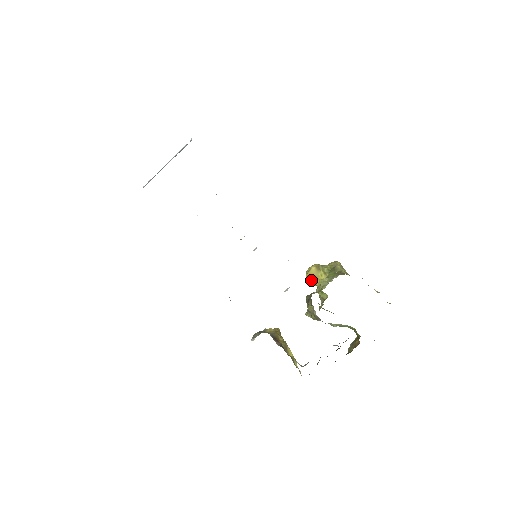
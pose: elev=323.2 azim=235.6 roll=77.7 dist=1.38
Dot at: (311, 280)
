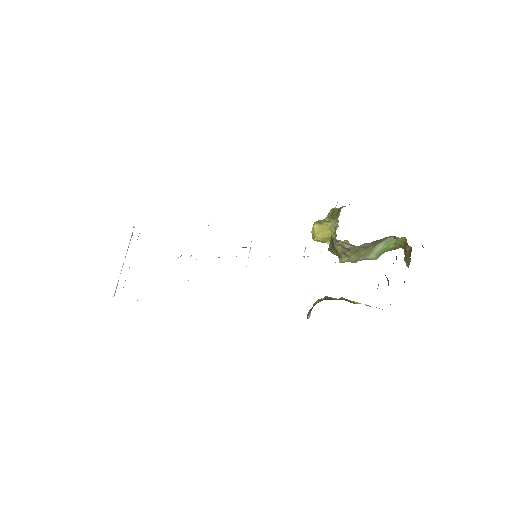
Dot at: (322, 238)
